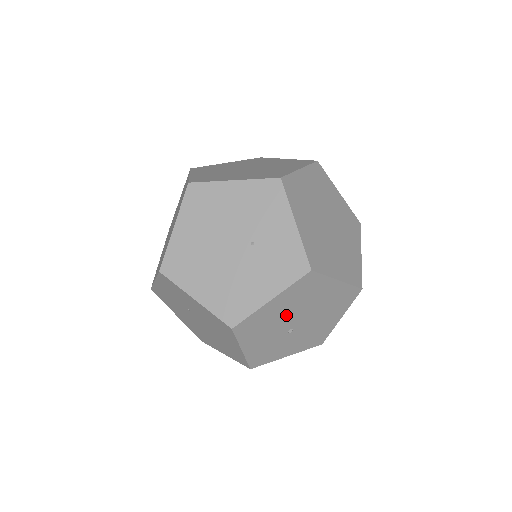
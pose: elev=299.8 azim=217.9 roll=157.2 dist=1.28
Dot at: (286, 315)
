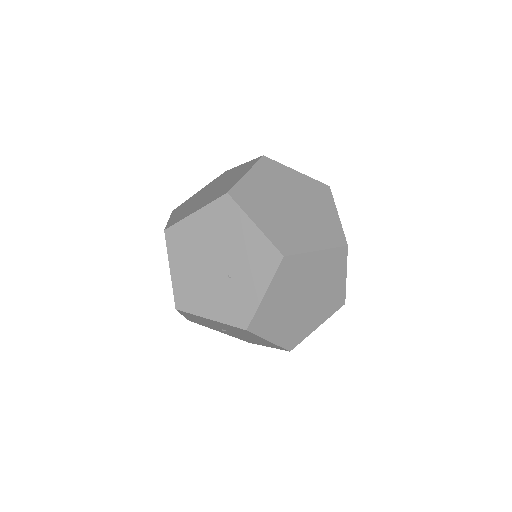
Dot at: (221, 326)
